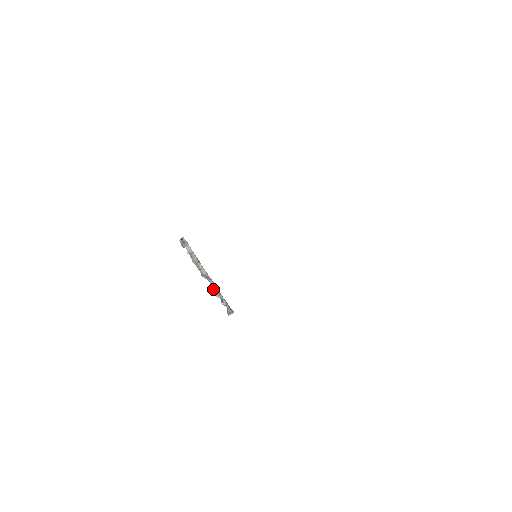
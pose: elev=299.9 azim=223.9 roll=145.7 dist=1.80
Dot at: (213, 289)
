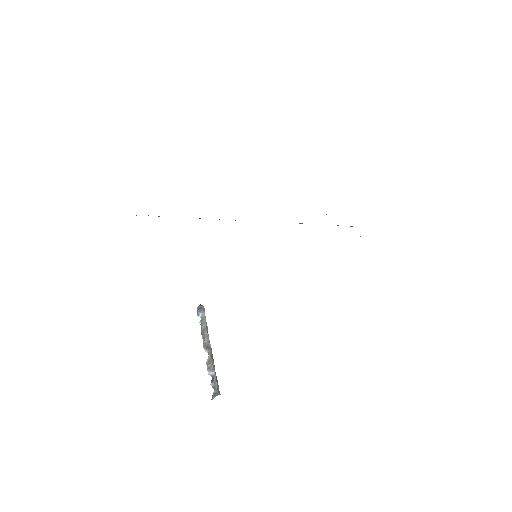
Dot at: (208, 362)
